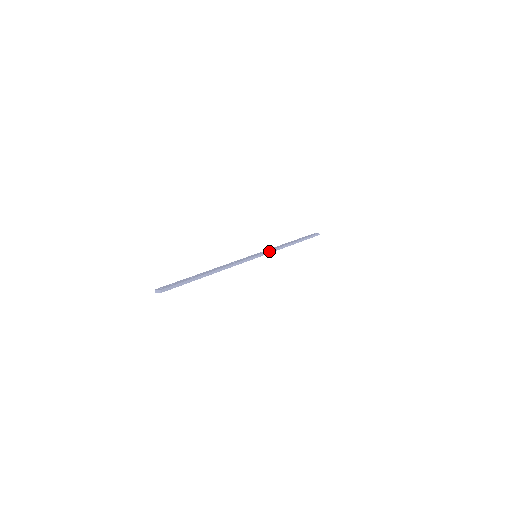
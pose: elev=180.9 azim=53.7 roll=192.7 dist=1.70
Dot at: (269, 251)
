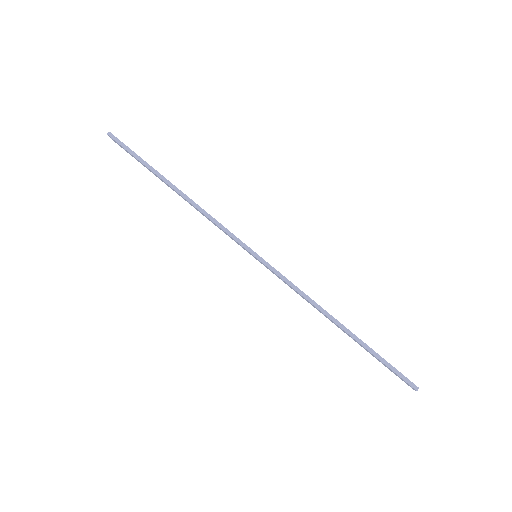
Dot at: (280, 273)
